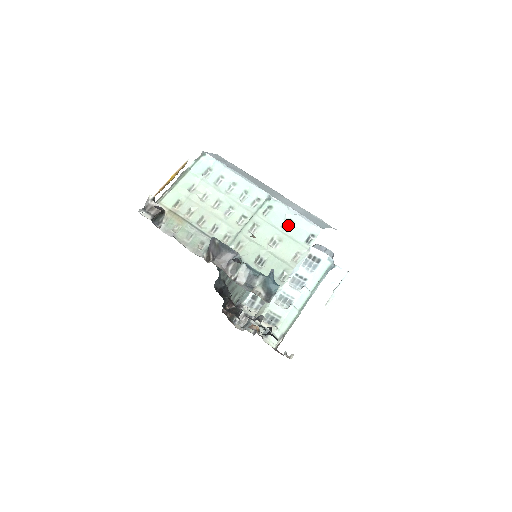
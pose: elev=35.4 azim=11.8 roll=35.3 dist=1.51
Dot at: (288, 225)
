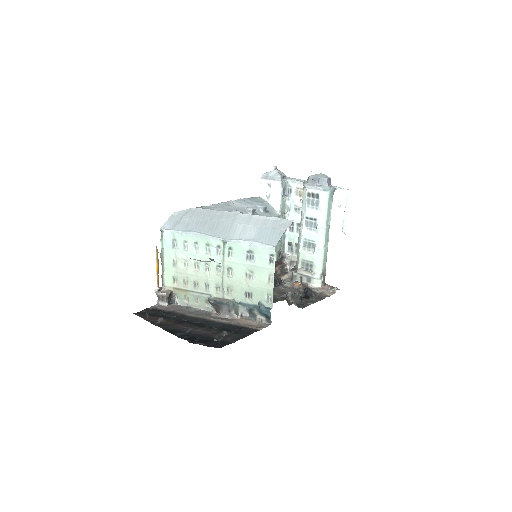
Dot at: (250, 256)
